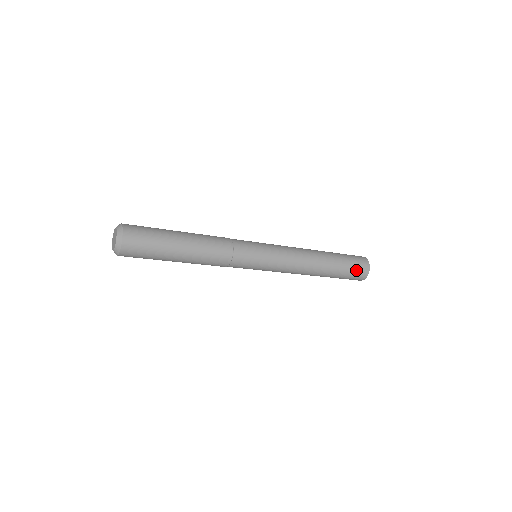
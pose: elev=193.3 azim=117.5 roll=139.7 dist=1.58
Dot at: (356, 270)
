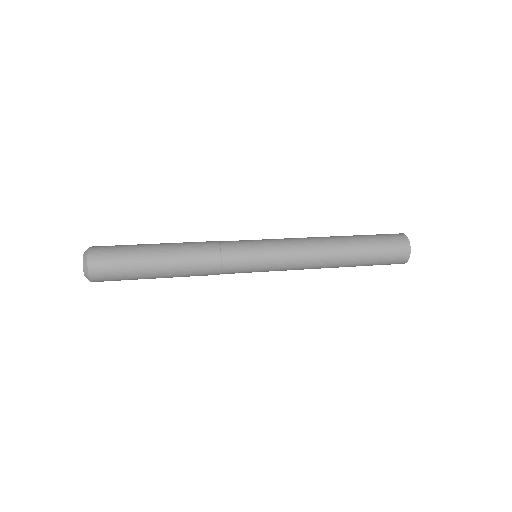
Dot at: (384, 264)
